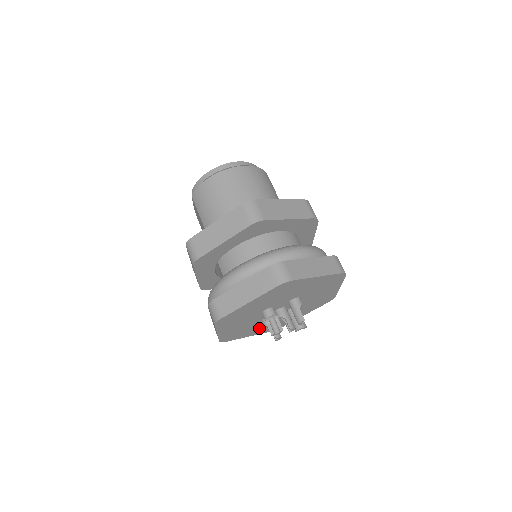
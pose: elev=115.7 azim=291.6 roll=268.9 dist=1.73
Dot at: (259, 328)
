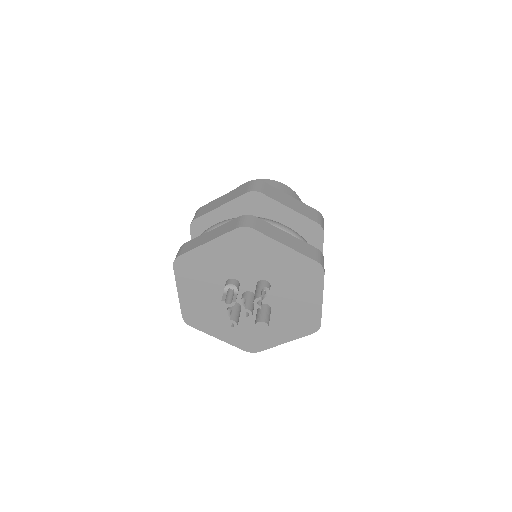
Dot at: (228, 327)
